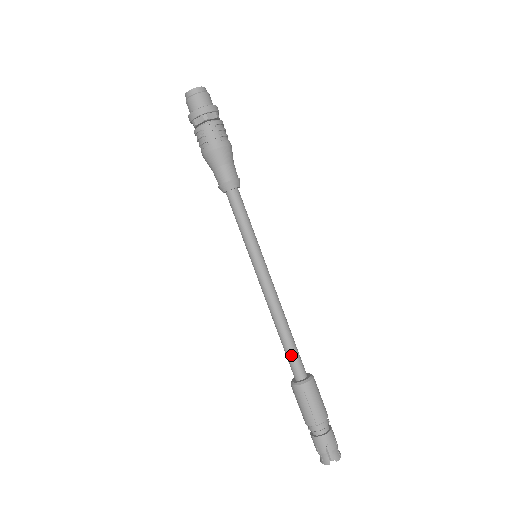
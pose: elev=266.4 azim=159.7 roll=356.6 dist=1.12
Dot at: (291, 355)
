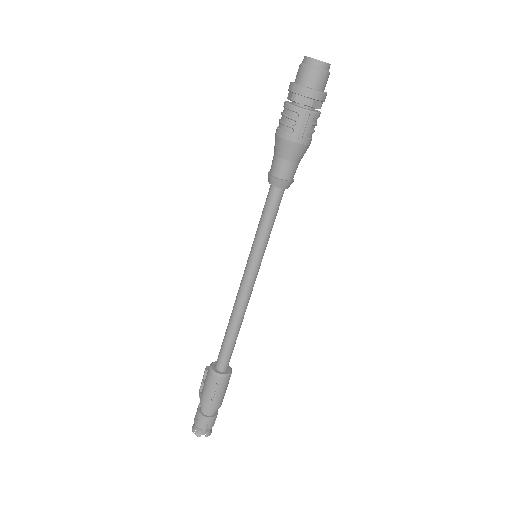
Dot at: (227, 350)
